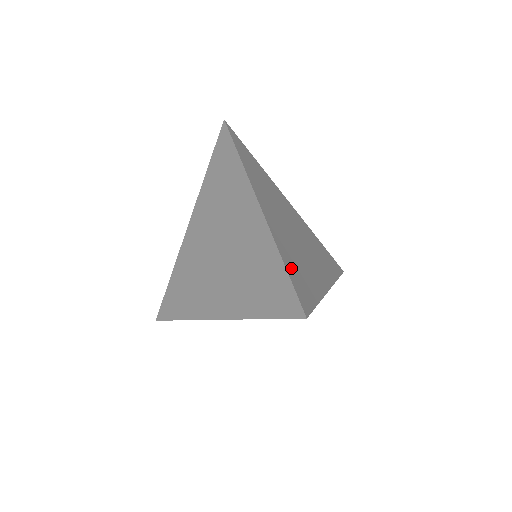
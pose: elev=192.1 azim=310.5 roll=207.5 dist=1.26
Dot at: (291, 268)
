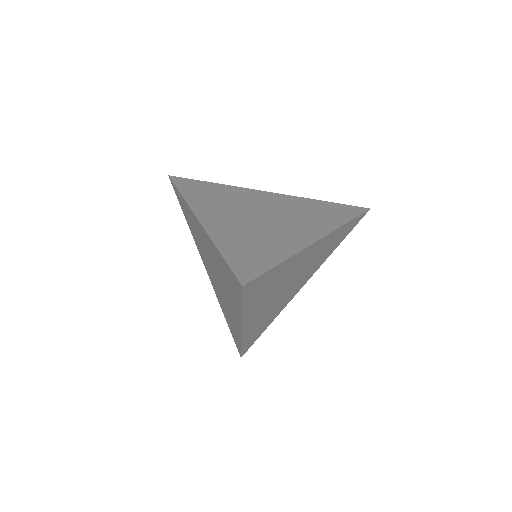
Dot at: occluded
